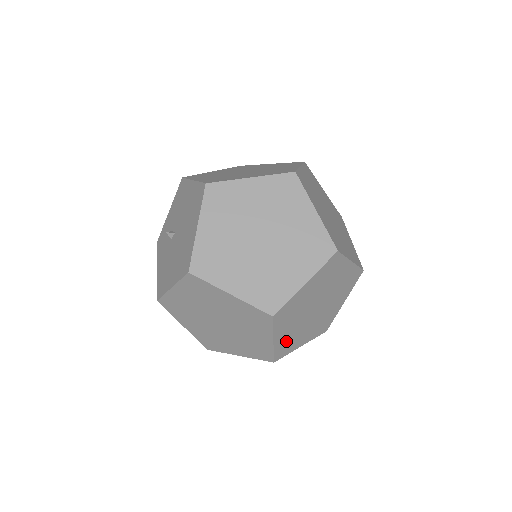
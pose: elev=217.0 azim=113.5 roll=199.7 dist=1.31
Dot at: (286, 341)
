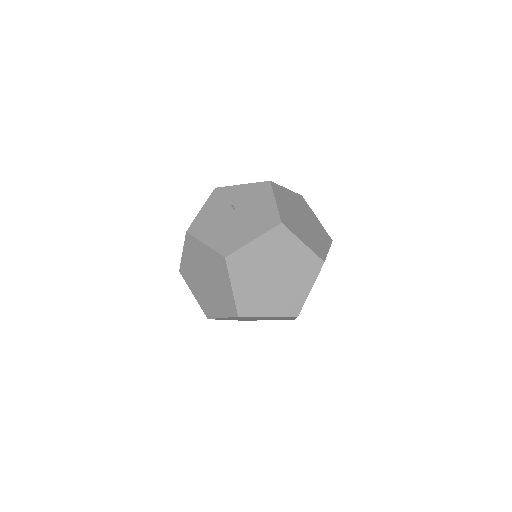
Dot at: occluded
